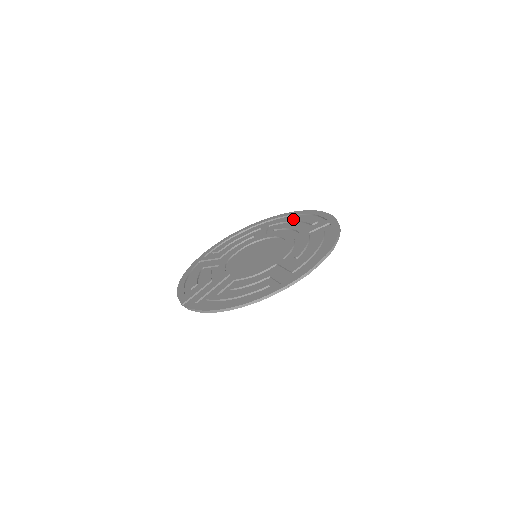
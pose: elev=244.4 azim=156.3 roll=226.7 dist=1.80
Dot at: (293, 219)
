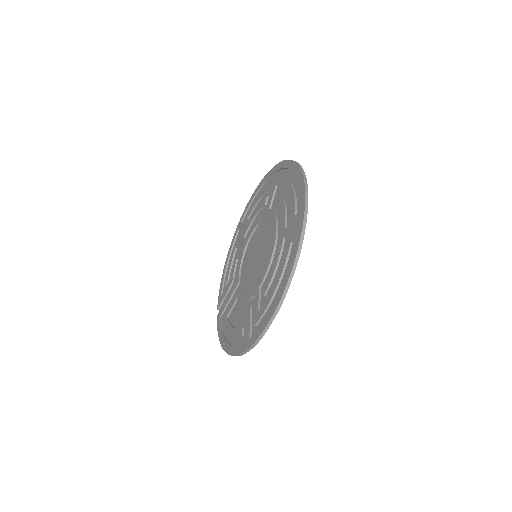
Dot at: (287, 186)
